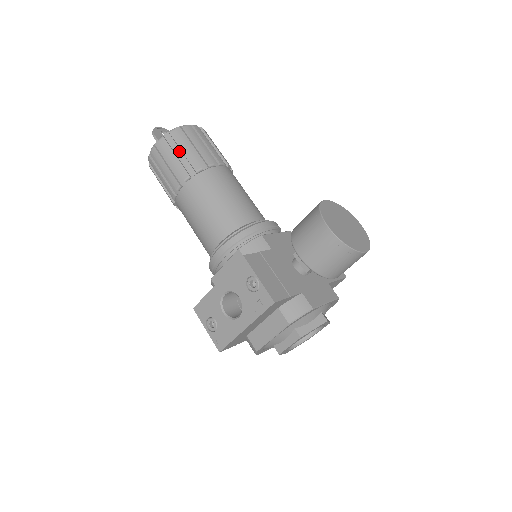
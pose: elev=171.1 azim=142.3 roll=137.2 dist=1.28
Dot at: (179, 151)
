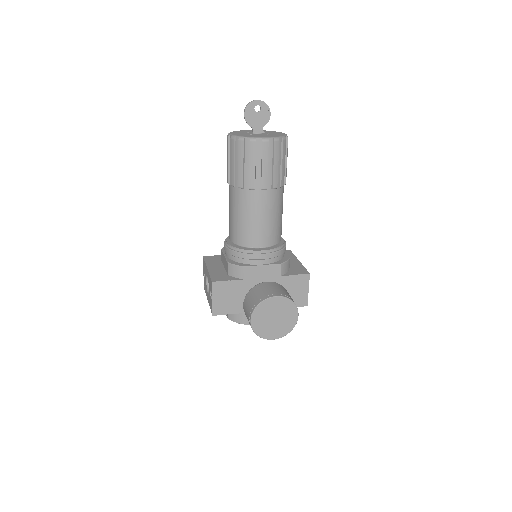
Dot at: (238, 160)
